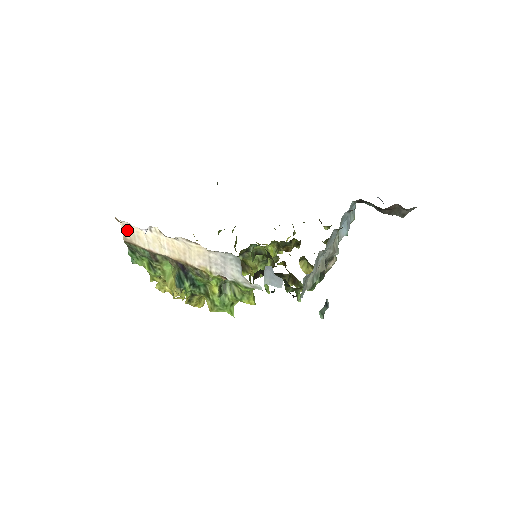
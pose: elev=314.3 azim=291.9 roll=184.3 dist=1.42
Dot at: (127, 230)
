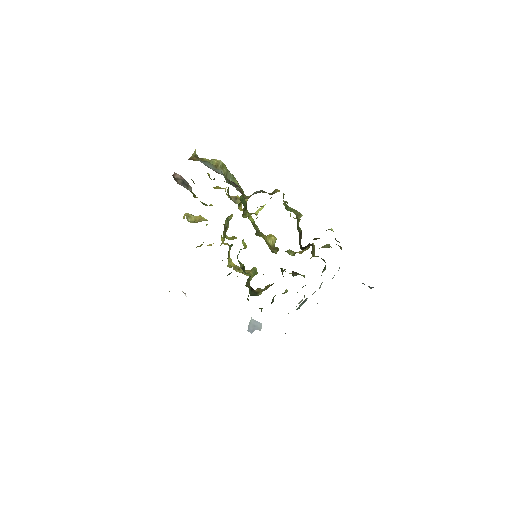
Dot at: occluded
